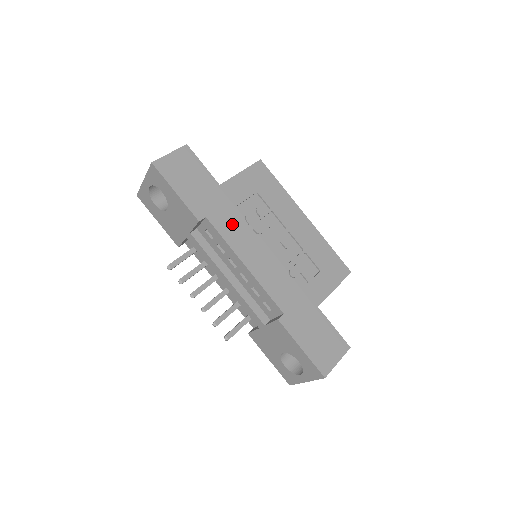
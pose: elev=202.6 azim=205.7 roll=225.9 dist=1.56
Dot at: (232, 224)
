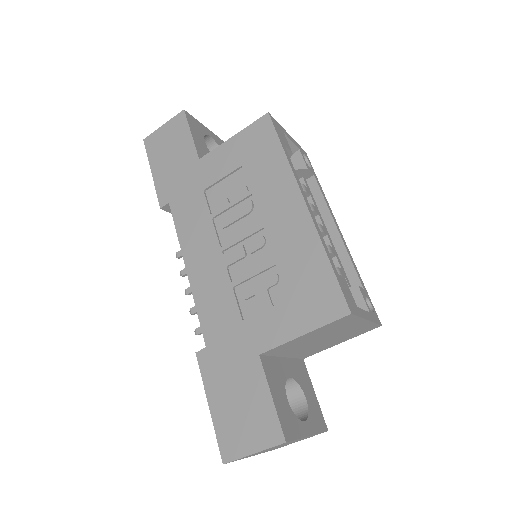
Dot at: (193, 213)
